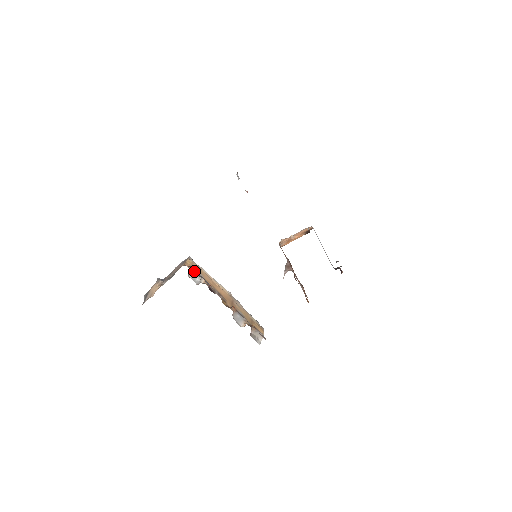
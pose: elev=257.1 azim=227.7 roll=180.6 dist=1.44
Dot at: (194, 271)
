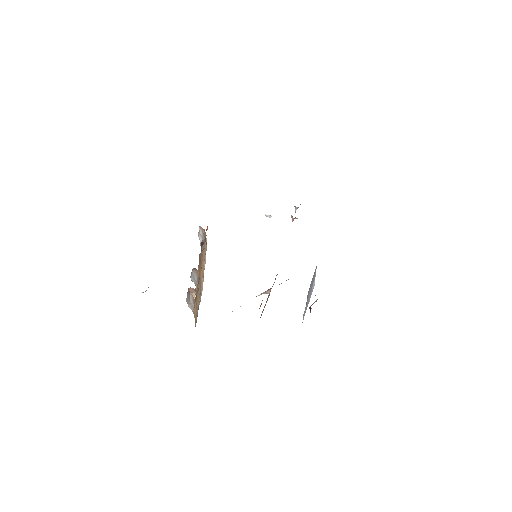
Dot at: (204, 236)
